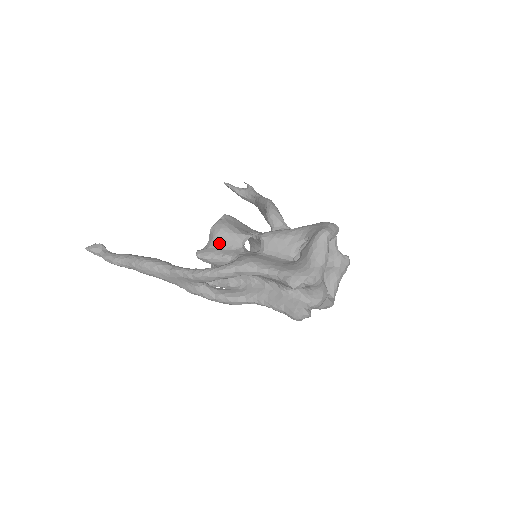
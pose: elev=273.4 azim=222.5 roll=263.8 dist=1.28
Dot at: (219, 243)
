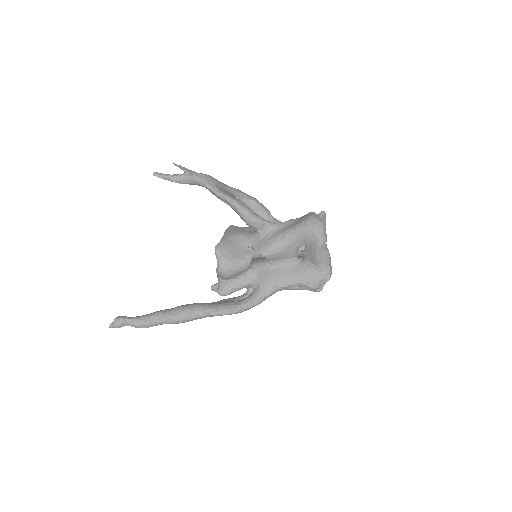
Dot at: (232, 278)
